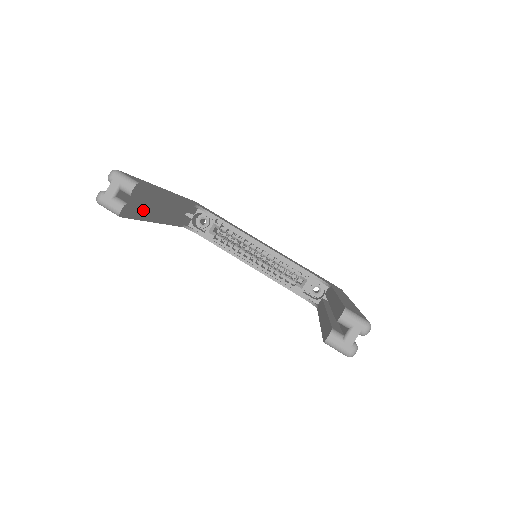
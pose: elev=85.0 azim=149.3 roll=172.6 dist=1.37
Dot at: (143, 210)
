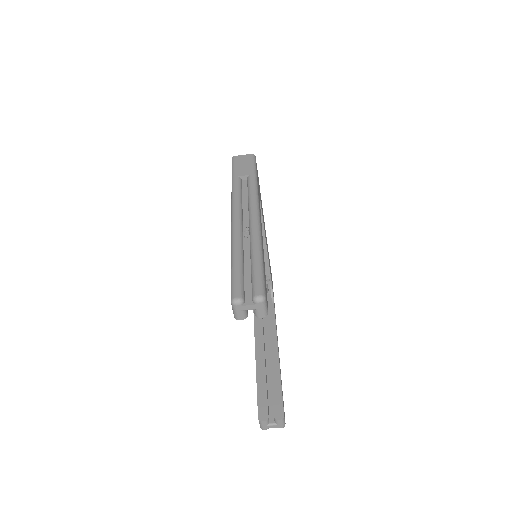
Dot at: occluded
